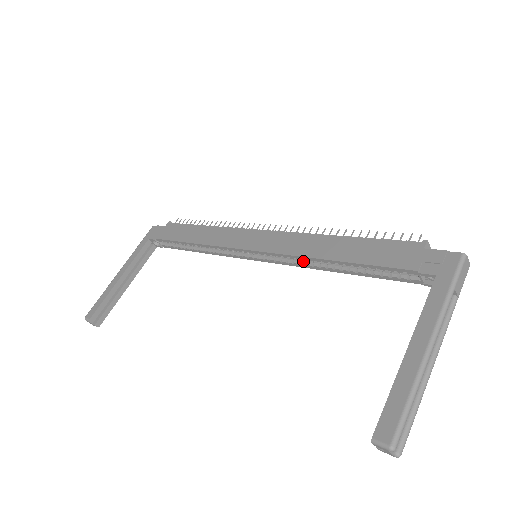
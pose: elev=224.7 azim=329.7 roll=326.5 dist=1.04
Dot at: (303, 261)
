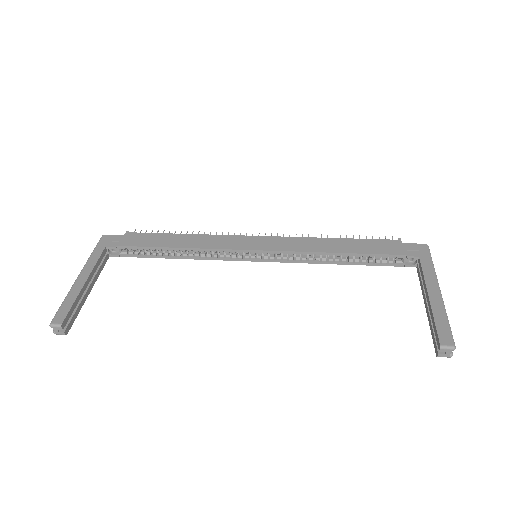
Dot at: (305, 257)
